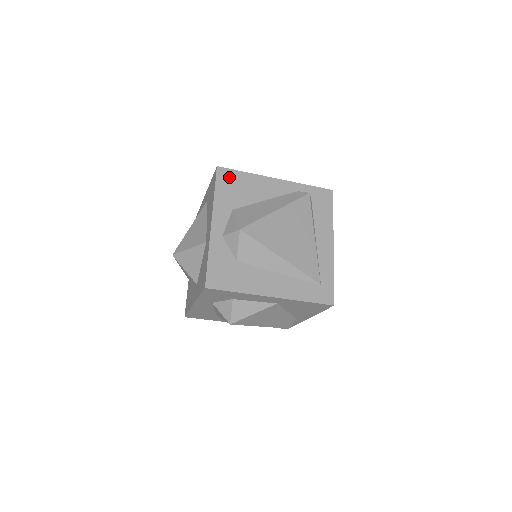
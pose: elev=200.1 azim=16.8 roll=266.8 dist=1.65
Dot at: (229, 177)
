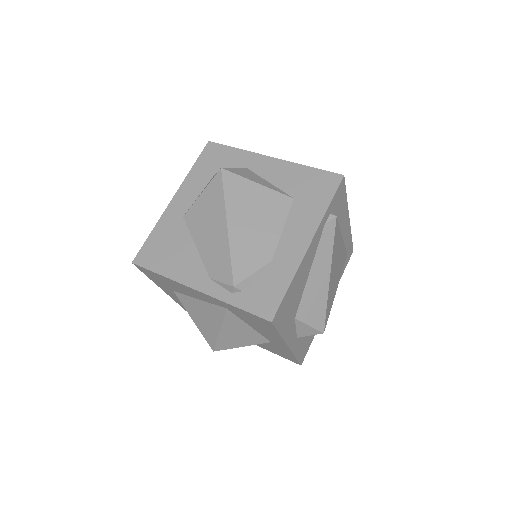
Dot at: (283, 310)
